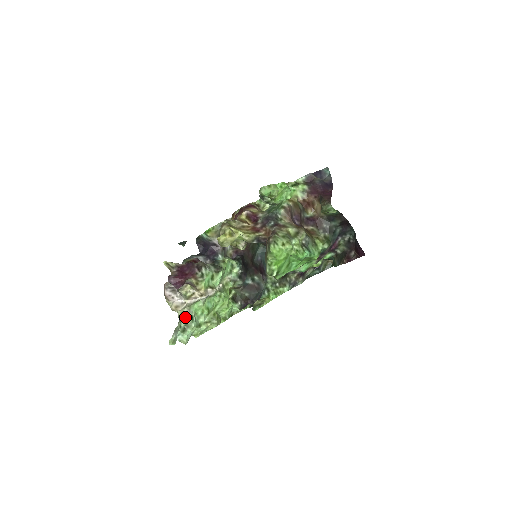
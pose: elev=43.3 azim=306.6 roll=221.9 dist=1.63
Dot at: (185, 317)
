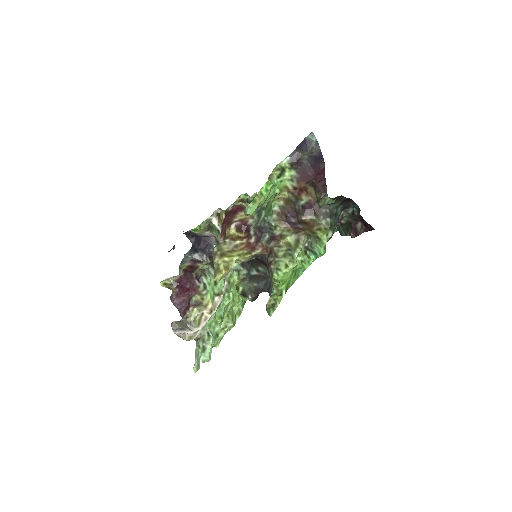
Dot at: (201, 338)
